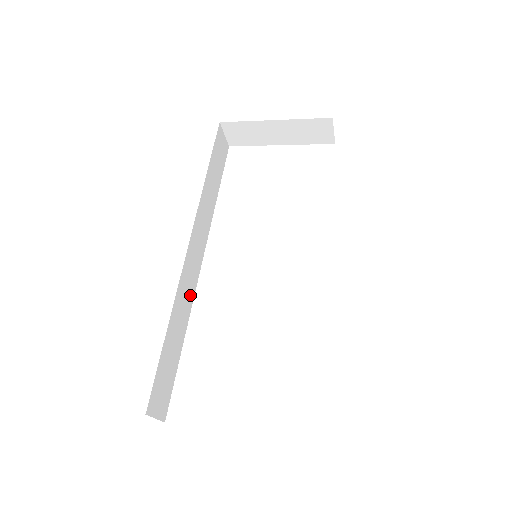
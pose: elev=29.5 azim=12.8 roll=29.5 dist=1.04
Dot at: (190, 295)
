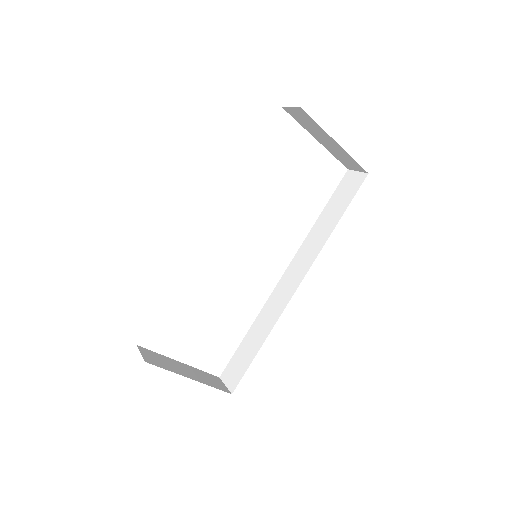
Dot at: occluded
